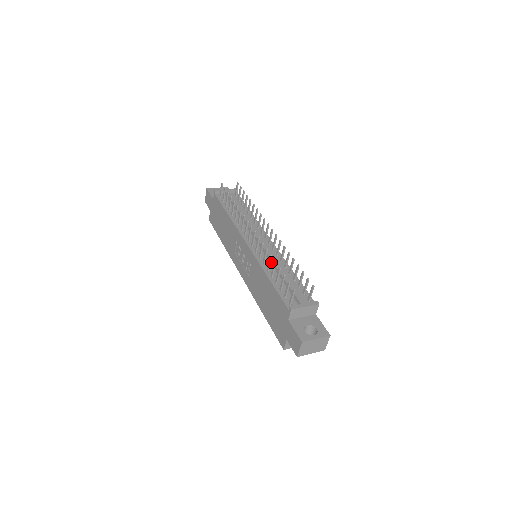
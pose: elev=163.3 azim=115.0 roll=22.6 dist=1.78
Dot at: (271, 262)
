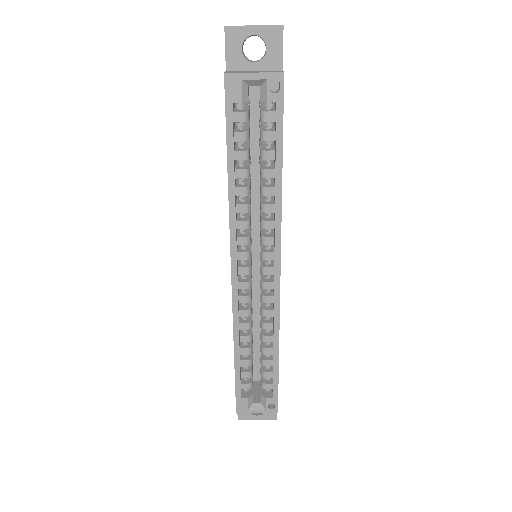
Dot at: occluded
